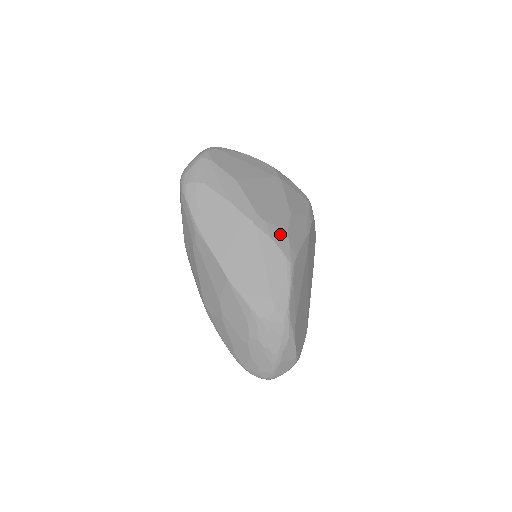
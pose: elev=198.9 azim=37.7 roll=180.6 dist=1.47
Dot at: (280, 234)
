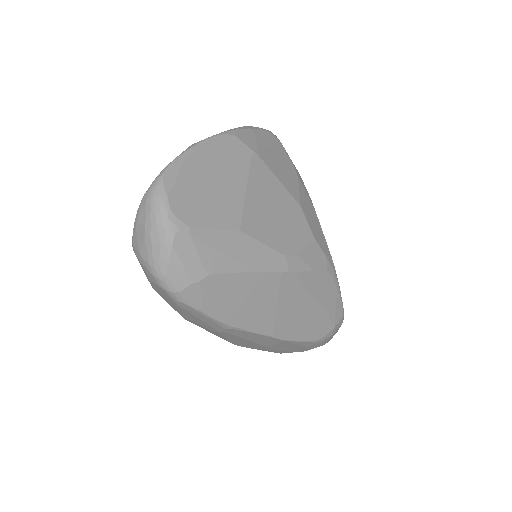
Dot at: (314, 253)
